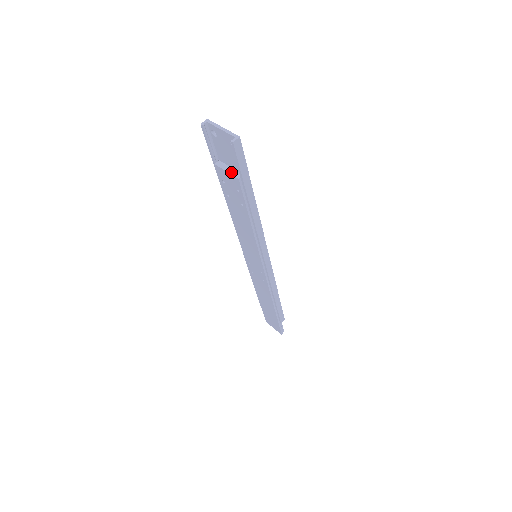
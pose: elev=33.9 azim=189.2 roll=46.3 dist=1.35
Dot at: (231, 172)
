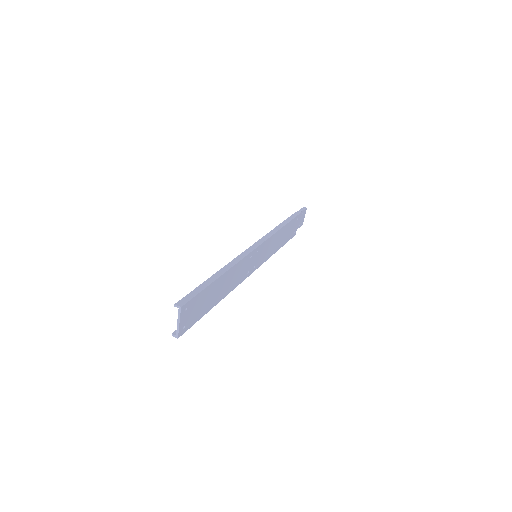
Dot at: occluded
